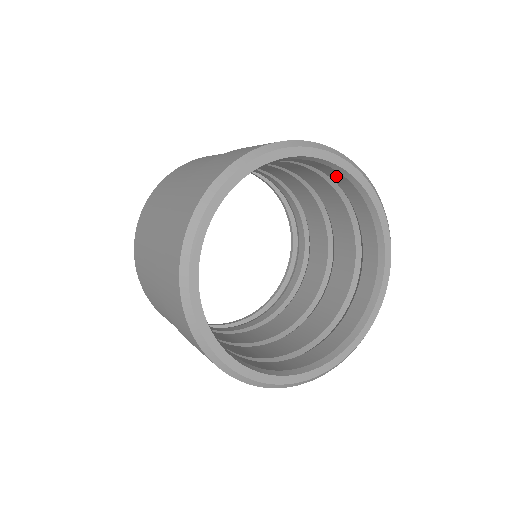
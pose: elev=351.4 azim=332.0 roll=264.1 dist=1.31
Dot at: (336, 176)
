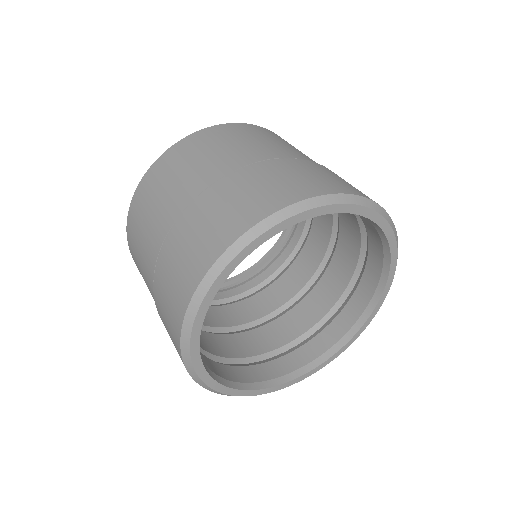
Dot at: occluded
